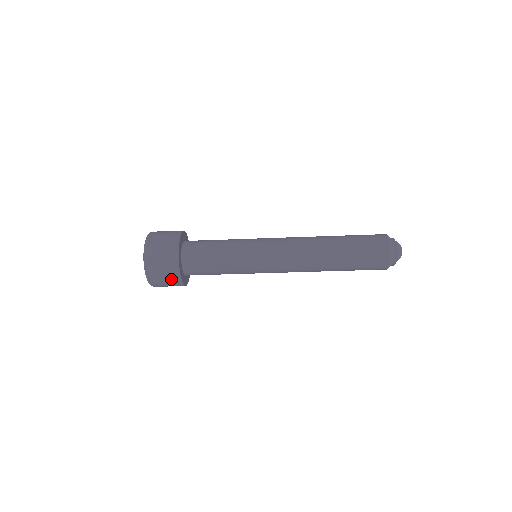
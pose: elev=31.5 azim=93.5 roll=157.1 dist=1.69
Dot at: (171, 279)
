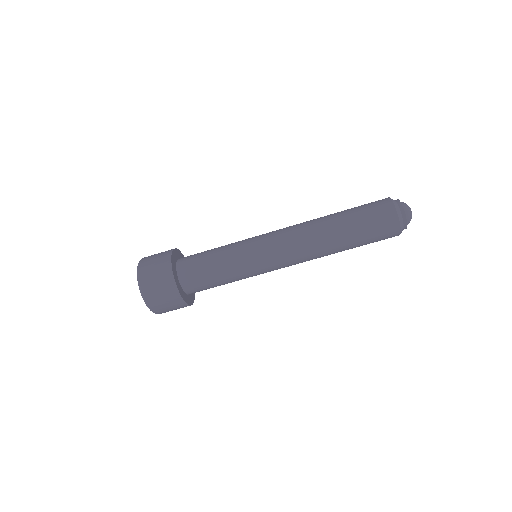
Dot at: (178, 307)
